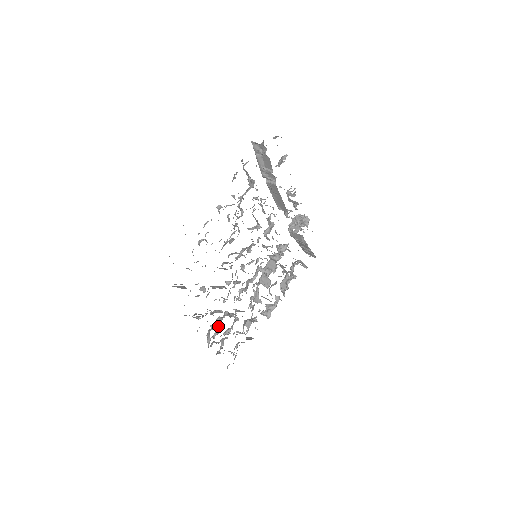
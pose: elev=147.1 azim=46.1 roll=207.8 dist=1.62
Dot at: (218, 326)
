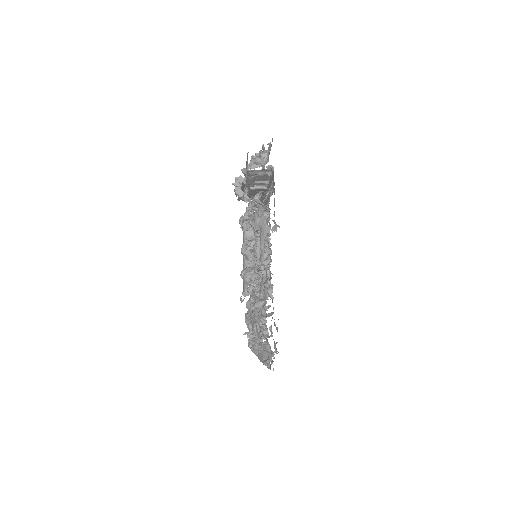
Dot at: occluded
